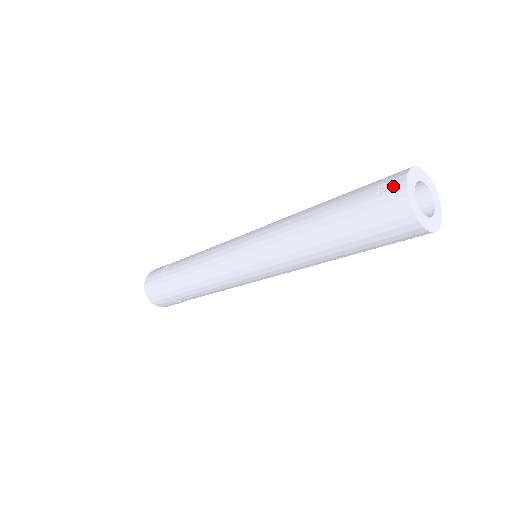
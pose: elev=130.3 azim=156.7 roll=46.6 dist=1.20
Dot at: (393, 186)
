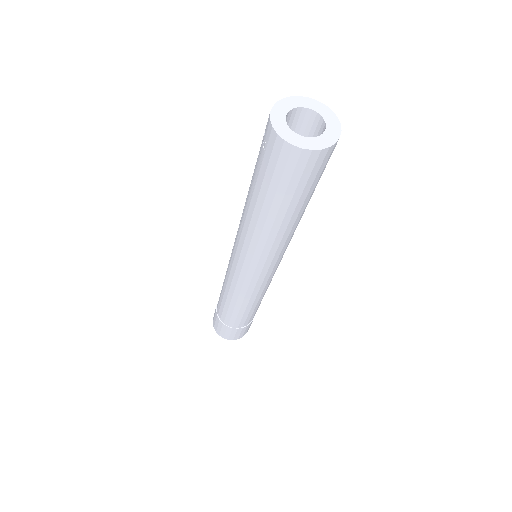
Dot at: (267, 133)
